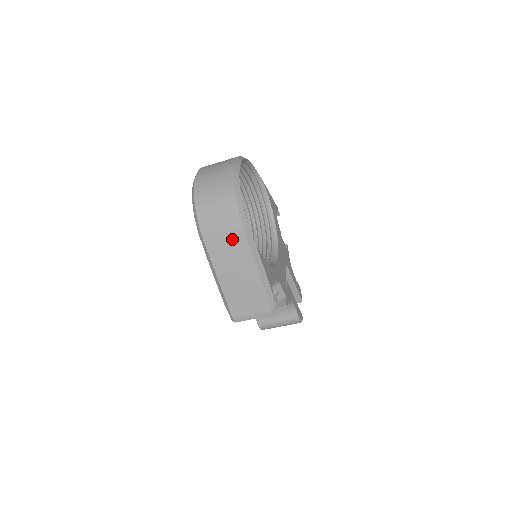
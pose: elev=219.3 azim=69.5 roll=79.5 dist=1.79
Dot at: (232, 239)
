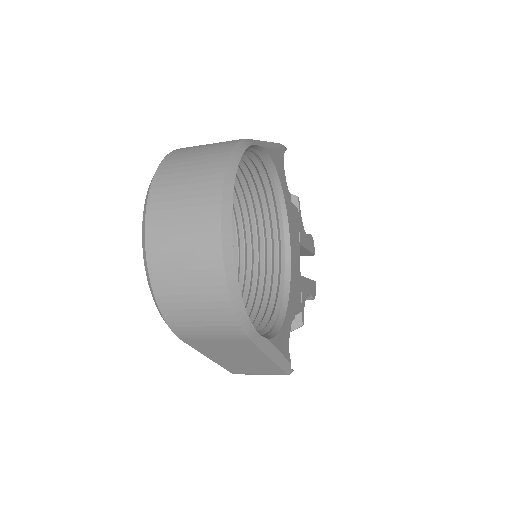
Dot at: (229, 342)
